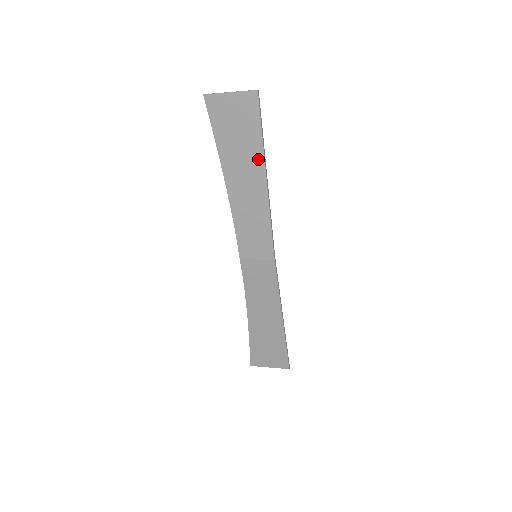
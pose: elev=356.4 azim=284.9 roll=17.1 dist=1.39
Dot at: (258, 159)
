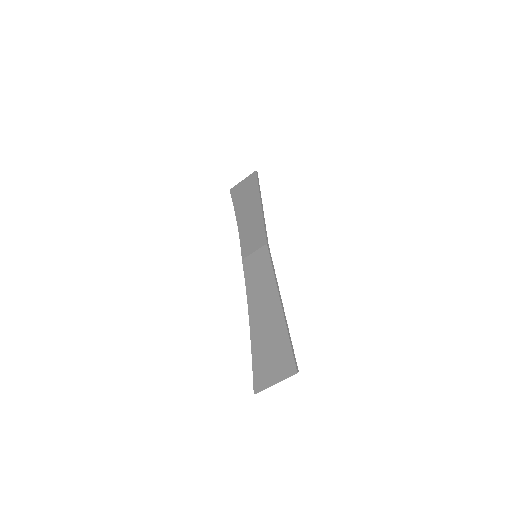
Dot at: (256, 196)
